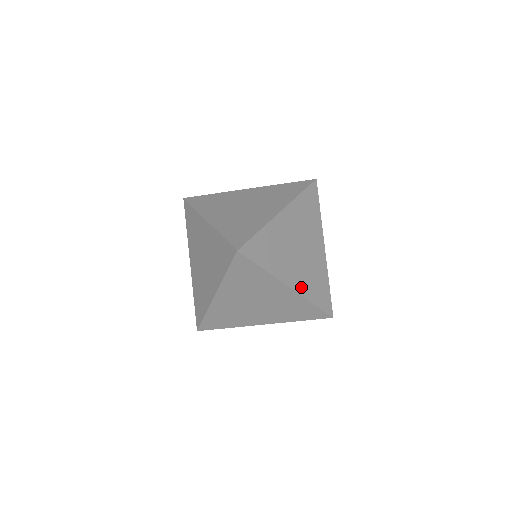
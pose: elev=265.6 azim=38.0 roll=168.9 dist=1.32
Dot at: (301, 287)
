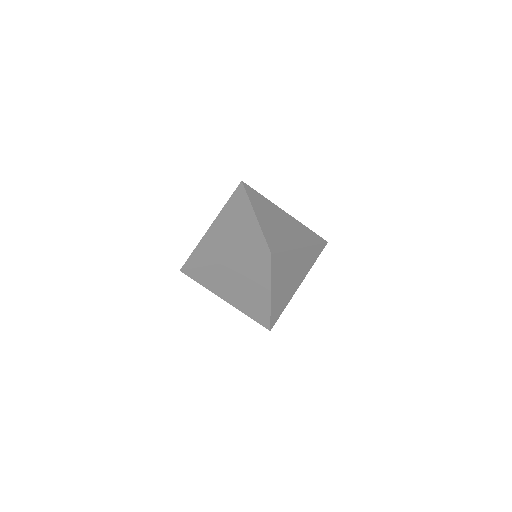
Dot at: (263, 223)
